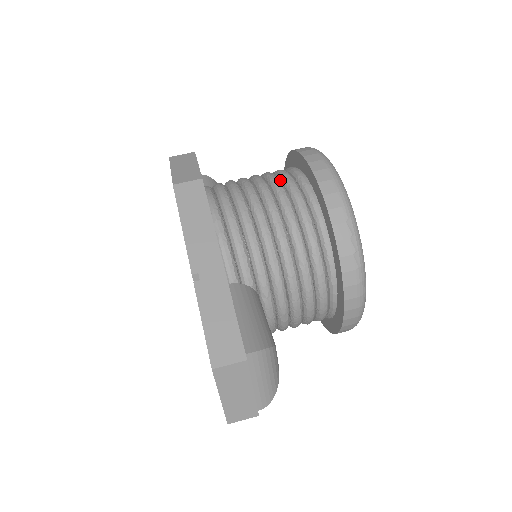
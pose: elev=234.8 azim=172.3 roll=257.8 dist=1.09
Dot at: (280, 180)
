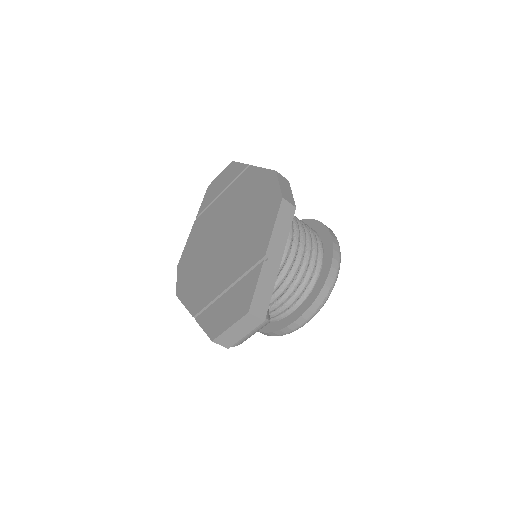
Dot at: occluded
